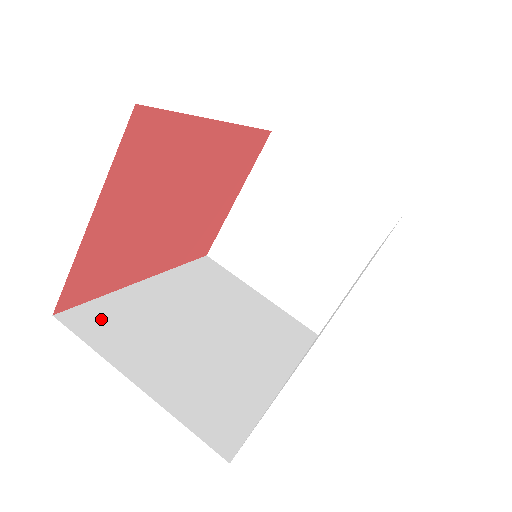
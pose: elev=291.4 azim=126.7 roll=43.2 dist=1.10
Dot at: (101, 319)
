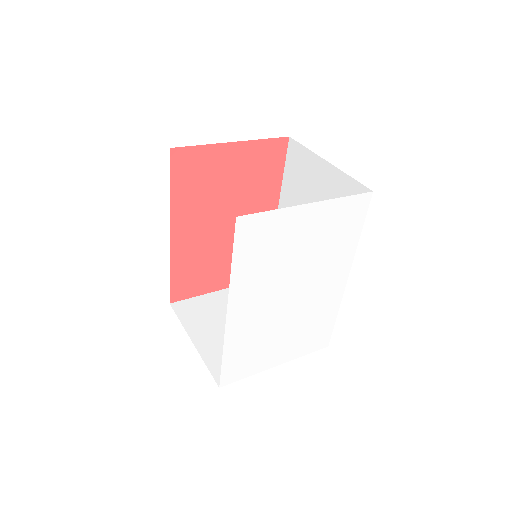
Dot at: occluded
